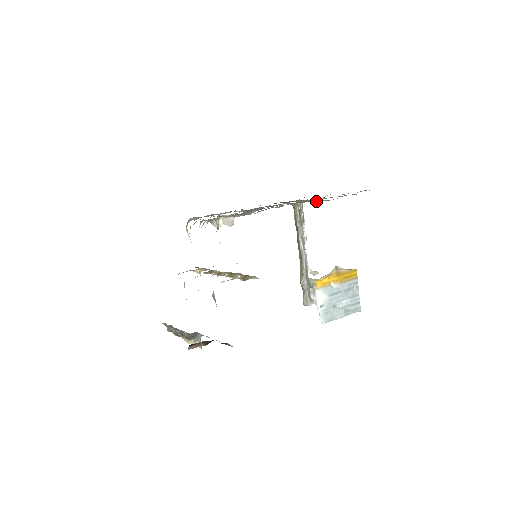
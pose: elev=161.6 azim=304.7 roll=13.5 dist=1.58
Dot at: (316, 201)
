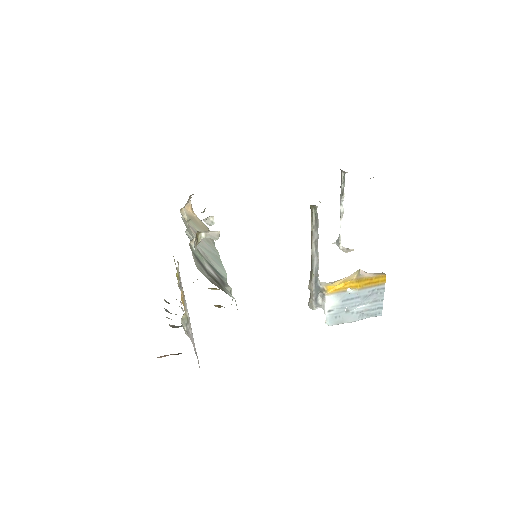
Dot at: occluded
